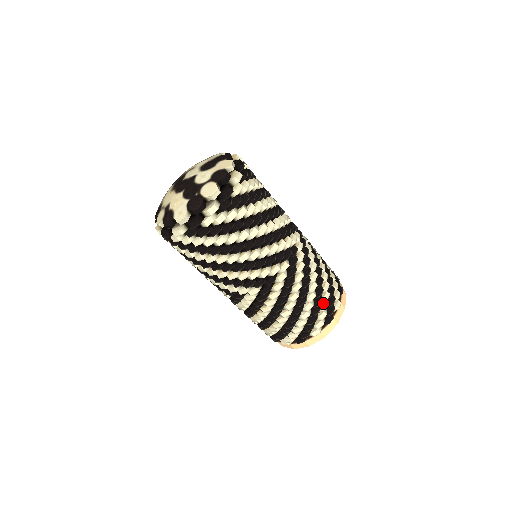
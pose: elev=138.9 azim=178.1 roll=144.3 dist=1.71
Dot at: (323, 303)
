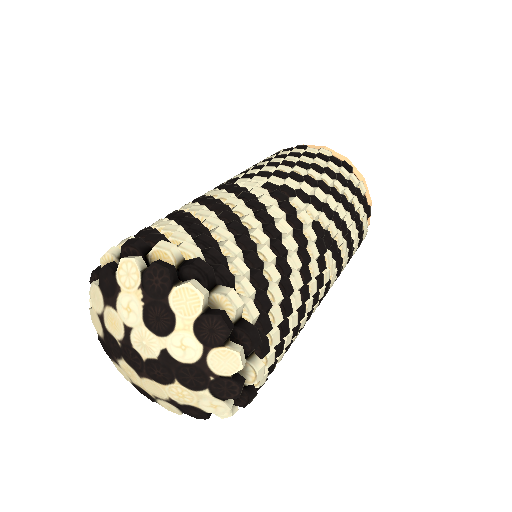
Dot at: occluded
